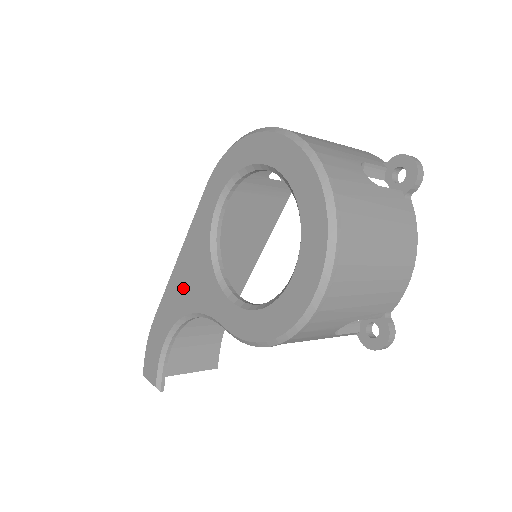
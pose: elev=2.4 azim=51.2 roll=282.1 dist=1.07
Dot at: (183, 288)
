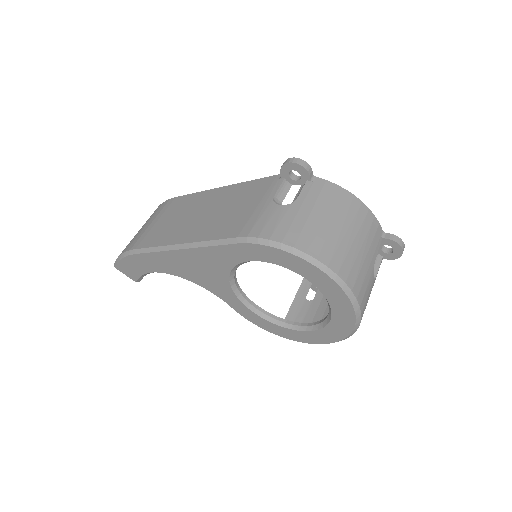
Dot at: (186, 268)
